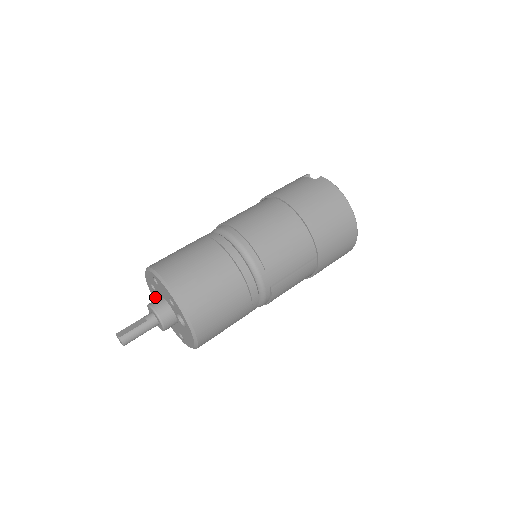
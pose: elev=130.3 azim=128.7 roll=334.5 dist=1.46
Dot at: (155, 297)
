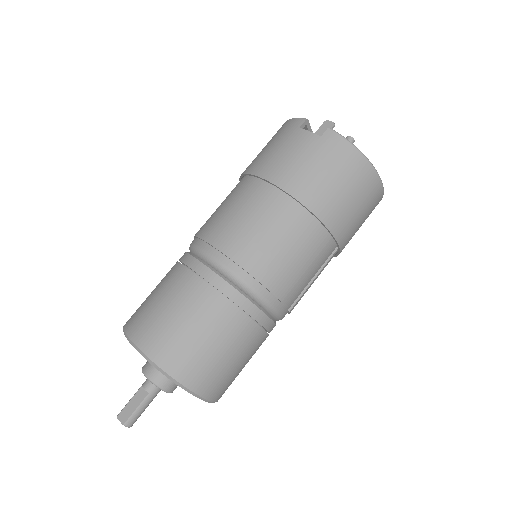
Dot at: occluded
